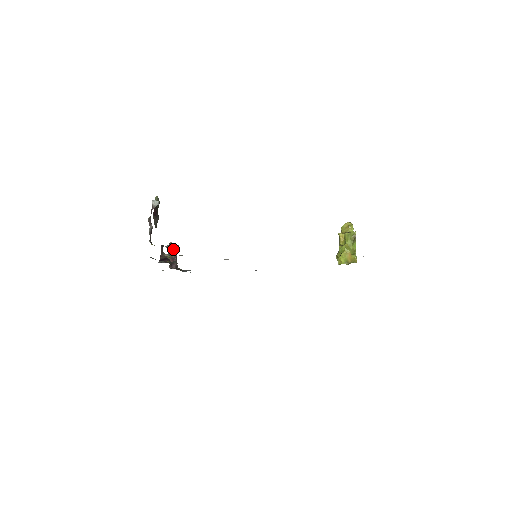
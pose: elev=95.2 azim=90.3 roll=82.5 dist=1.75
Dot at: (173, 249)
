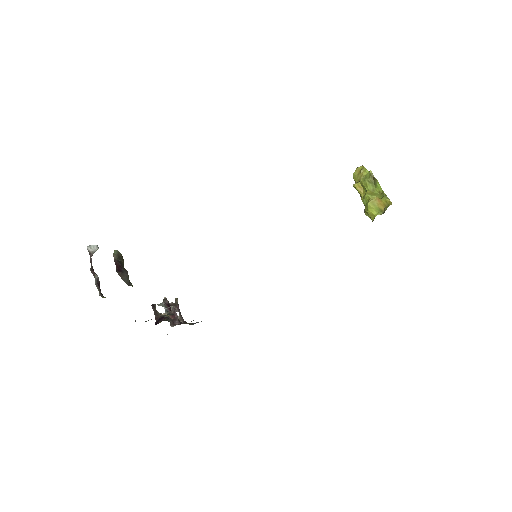
Dot at: (171, 305)
